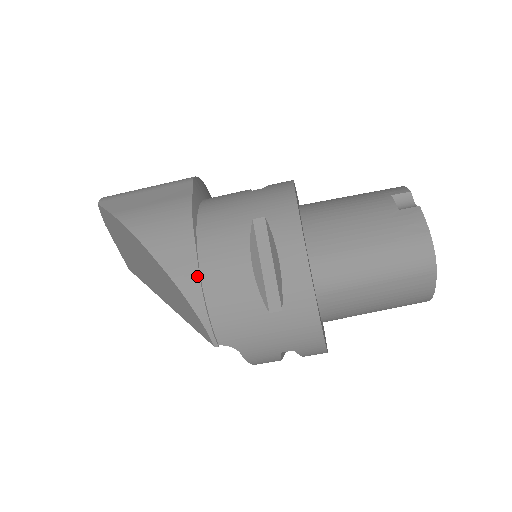
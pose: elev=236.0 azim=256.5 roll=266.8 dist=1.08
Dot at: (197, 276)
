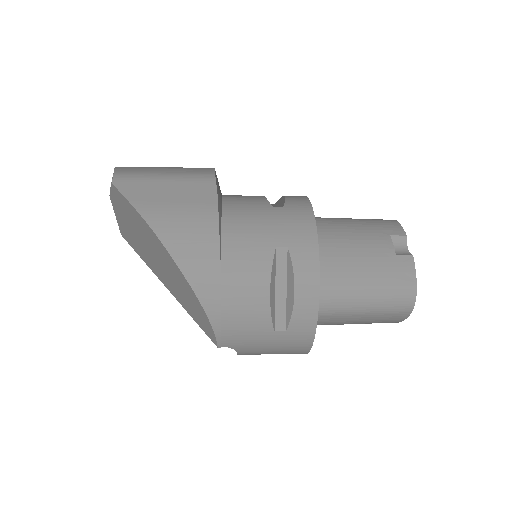
Dot at: (218, 293)
